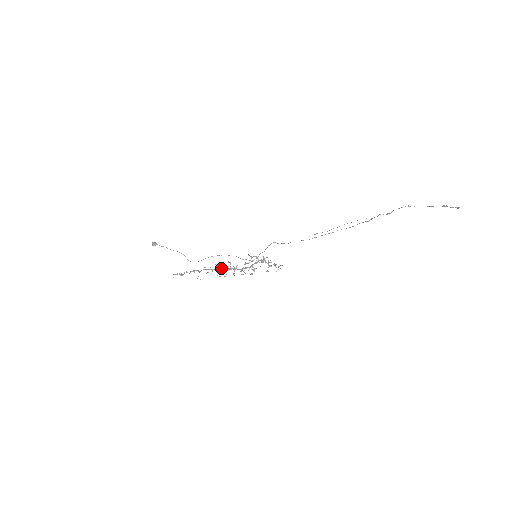
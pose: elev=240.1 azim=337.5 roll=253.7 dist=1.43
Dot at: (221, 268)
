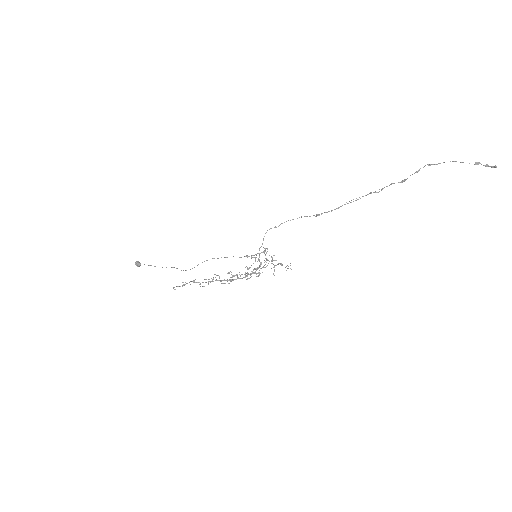
Dot at: (223, 280)
